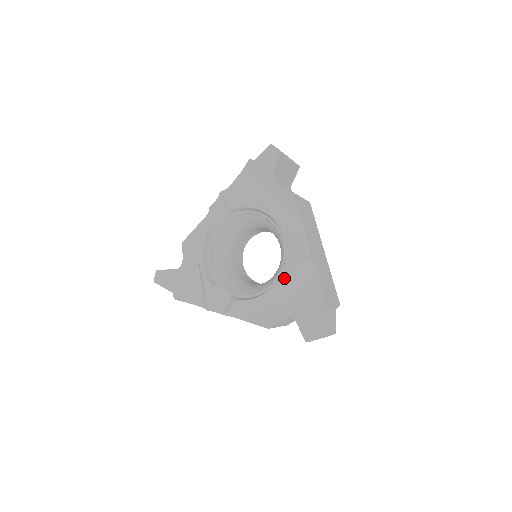
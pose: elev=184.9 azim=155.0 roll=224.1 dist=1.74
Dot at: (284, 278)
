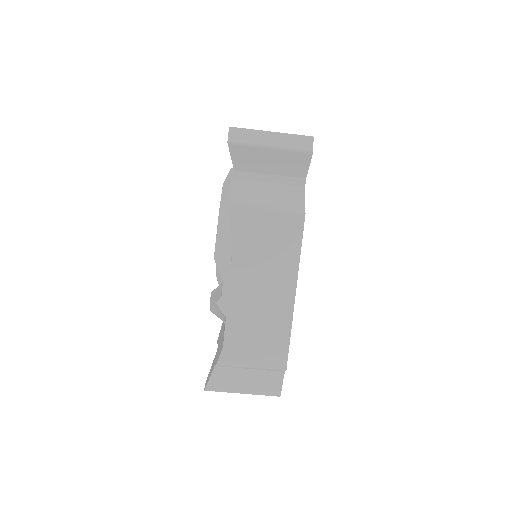
Dot at: (222, 193)
